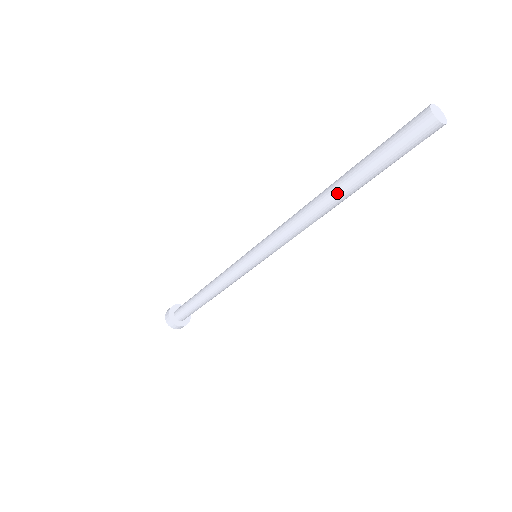
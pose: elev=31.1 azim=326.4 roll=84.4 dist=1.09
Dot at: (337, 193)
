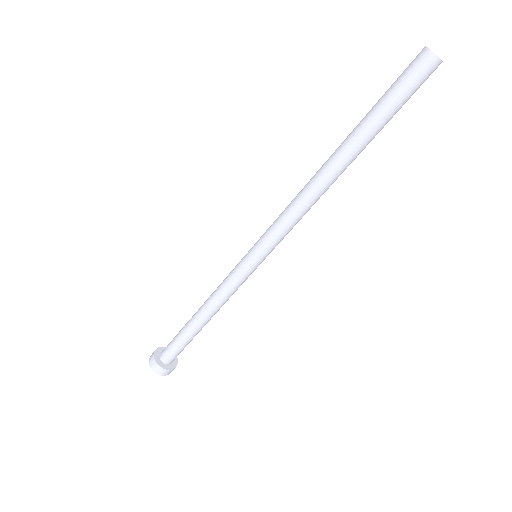
Dot at: (349, 160)
